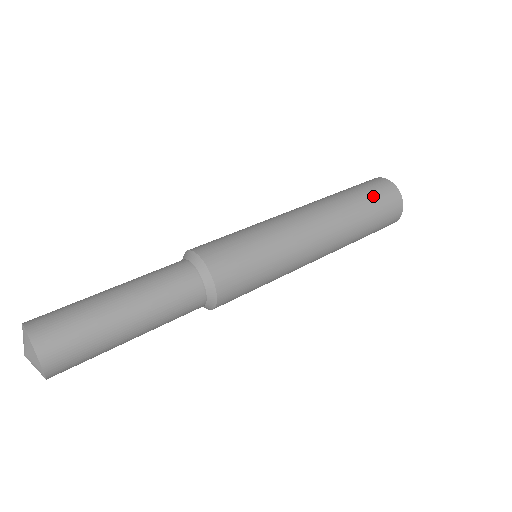
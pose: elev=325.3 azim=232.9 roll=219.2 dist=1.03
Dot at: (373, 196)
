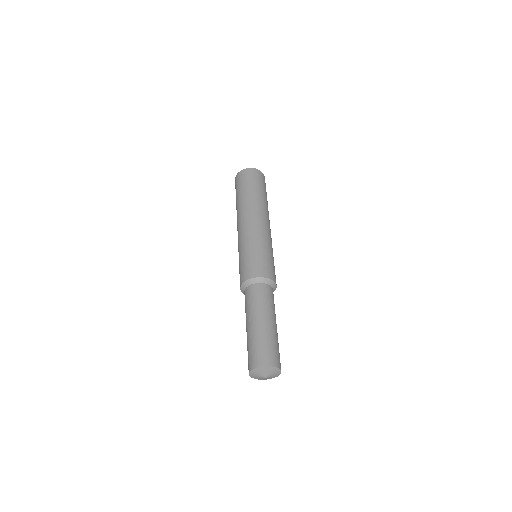
Dot at: (266, 192)
